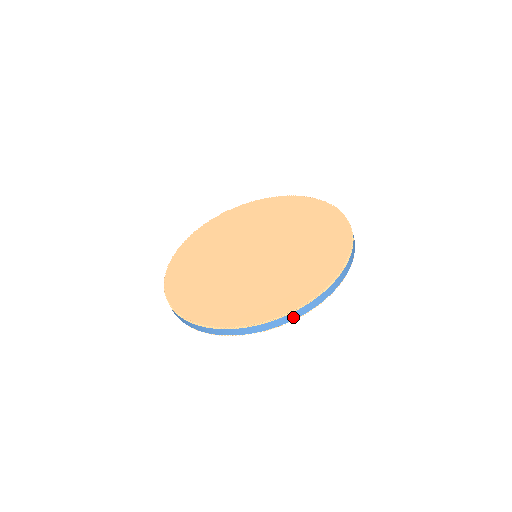
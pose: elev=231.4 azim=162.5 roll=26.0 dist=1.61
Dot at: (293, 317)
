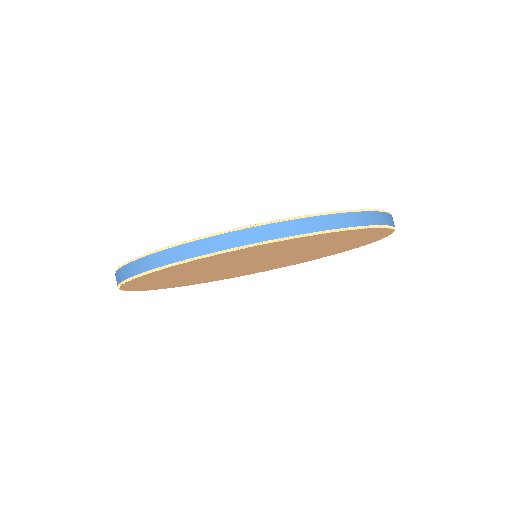
Dot at: (241, 240)
